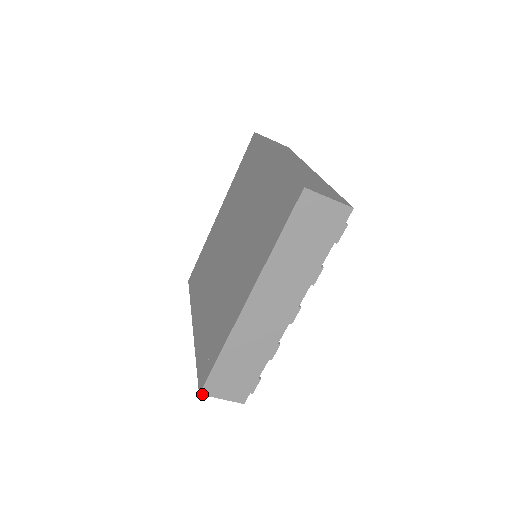
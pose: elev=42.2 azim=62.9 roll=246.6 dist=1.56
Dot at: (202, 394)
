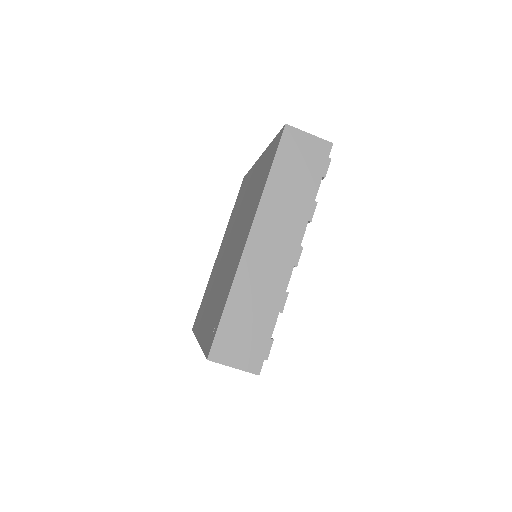
Dot at: (210, 360)
